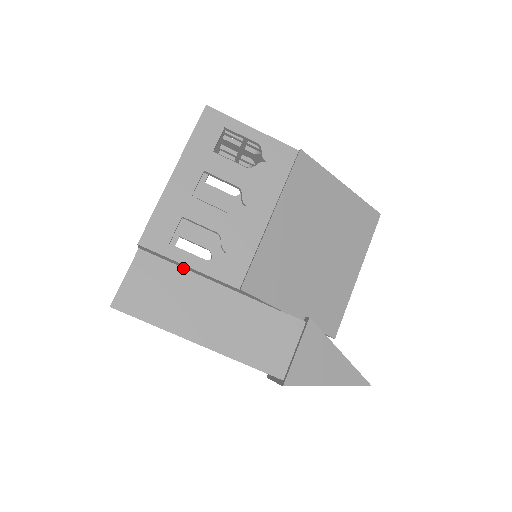
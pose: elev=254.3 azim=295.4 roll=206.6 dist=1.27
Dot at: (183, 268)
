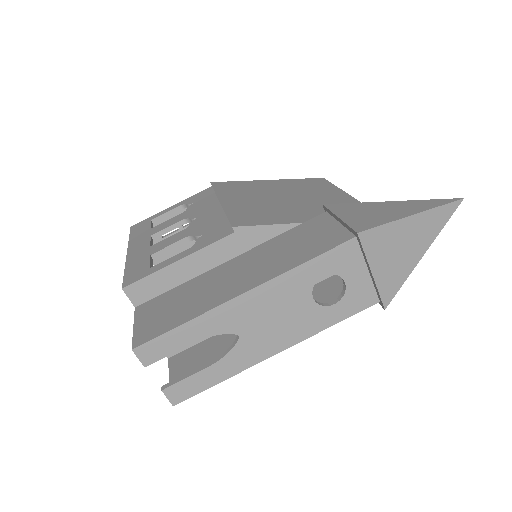
Dot at: (184, 283)
